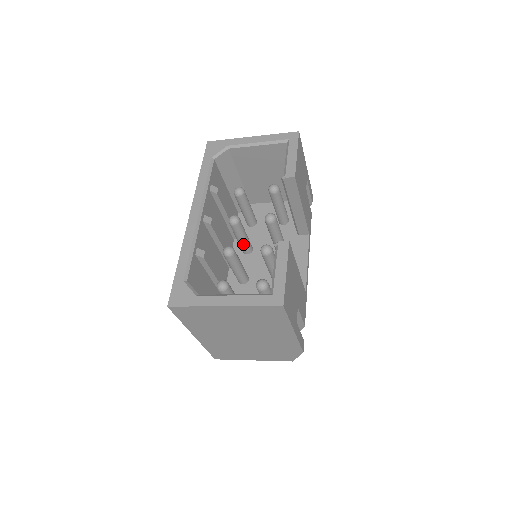
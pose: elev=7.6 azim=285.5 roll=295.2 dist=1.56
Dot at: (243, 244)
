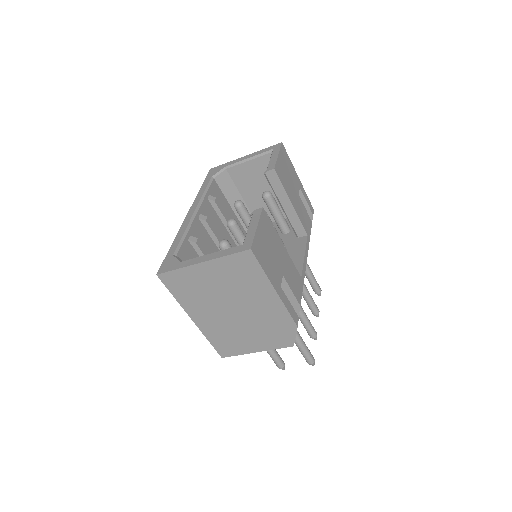
Dot at: occluded
